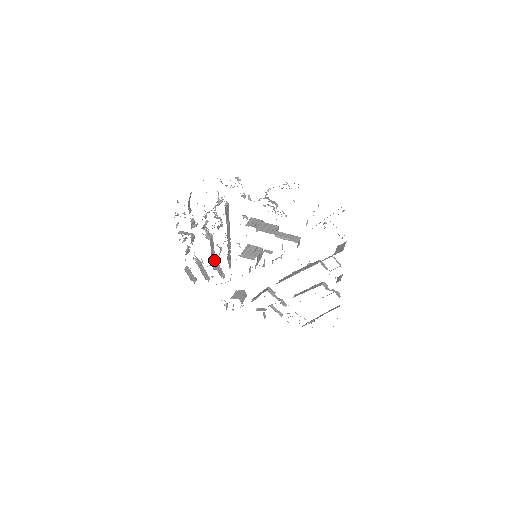
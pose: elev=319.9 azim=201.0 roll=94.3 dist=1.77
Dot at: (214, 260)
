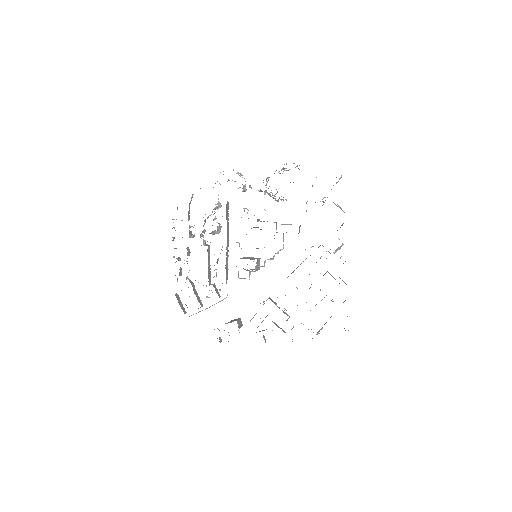
Dot at: (210, 276)
